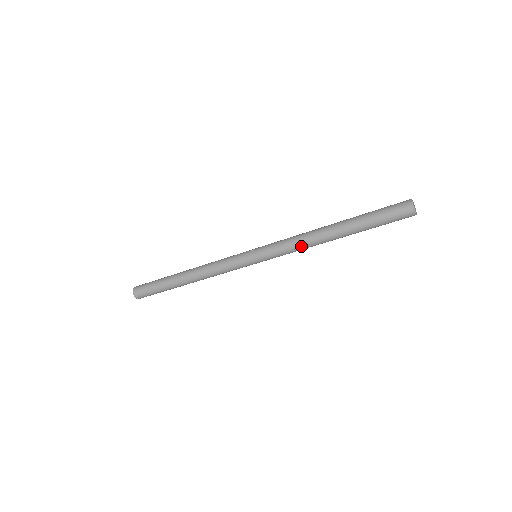
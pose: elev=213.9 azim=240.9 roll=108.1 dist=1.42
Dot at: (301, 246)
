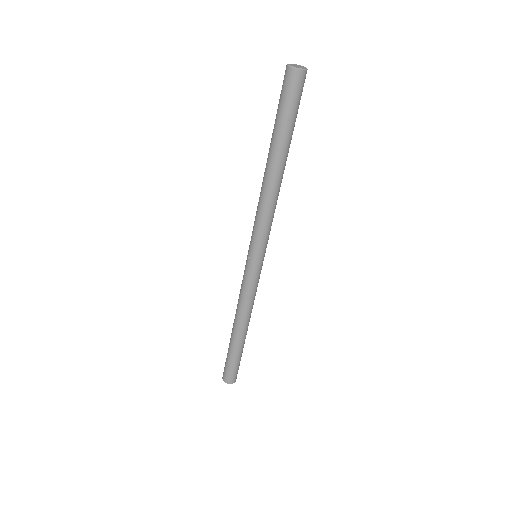
Dot at: (273, 209)
